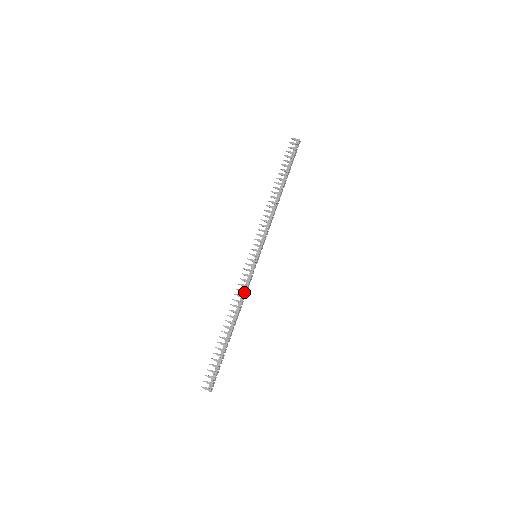
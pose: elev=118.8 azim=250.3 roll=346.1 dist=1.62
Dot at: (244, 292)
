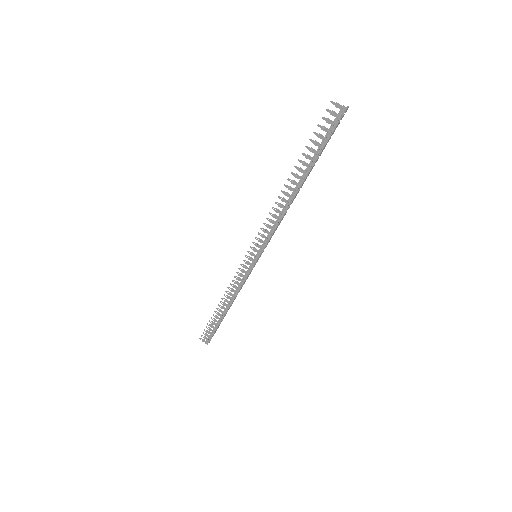
Dot at: (240, 286)
